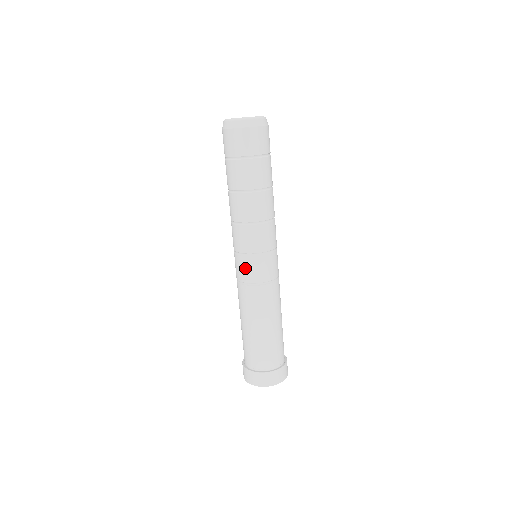
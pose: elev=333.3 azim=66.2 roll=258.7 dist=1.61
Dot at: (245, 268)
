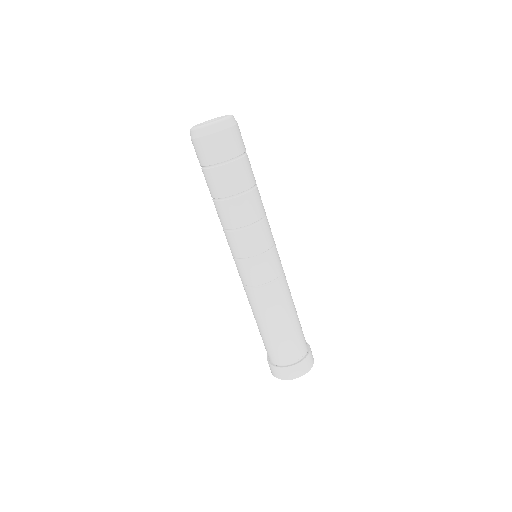
Dot at: (237, 268)
